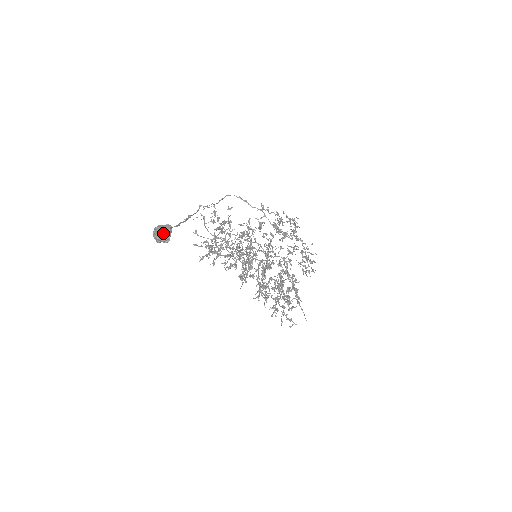
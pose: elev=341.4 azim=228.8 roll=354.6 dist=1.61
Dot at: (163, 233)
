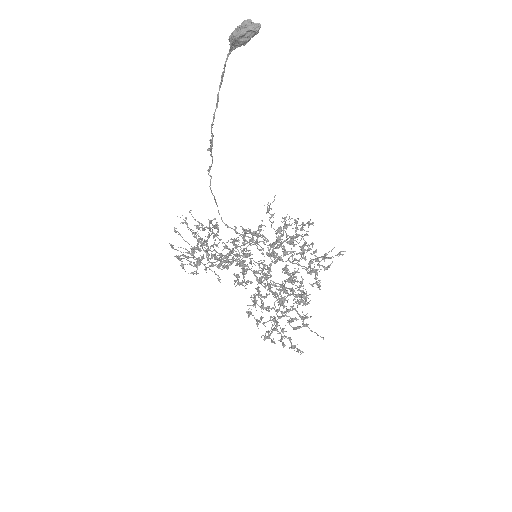
Dot at: (252, 22)
